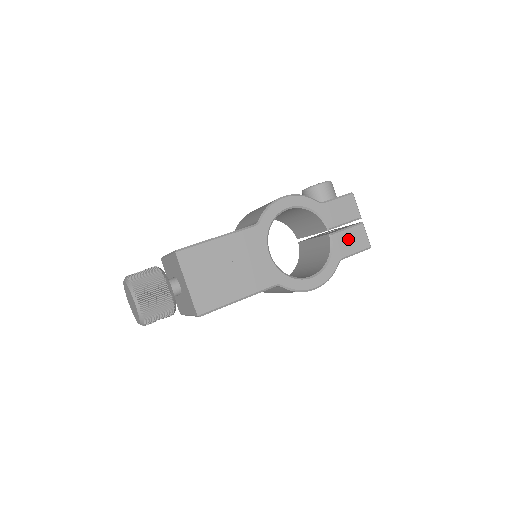
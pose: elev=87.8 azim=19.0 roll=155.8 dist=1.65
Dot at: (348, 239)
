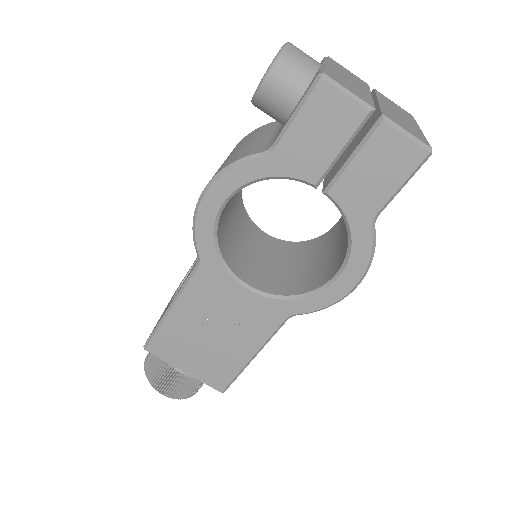
Dot at: (366, 176)
